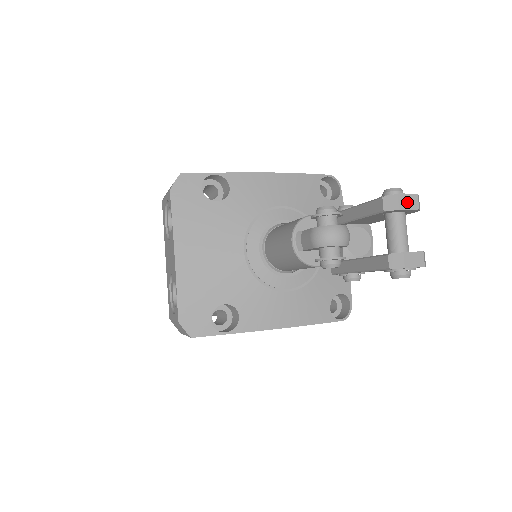
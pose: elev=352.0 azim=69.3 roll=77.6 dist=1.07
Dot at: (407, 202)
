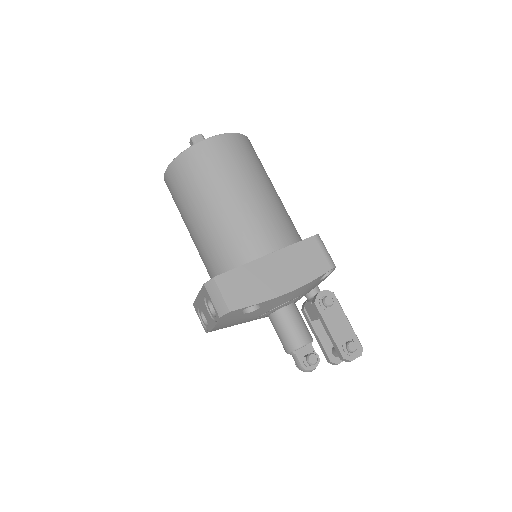
Dot at: (354, 359)
